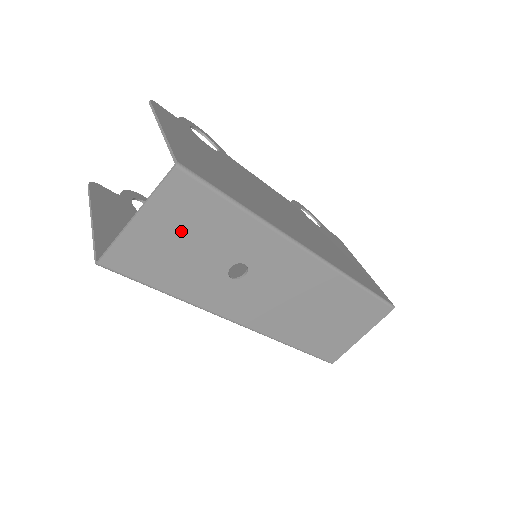
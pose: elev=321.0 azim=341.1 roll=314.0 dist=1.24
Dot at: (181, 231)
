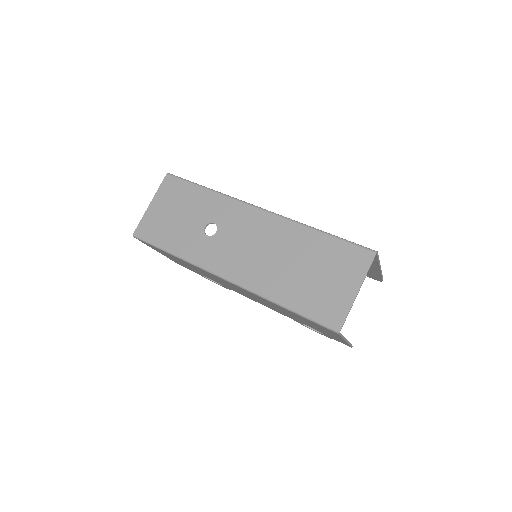
Dot at: (173, 207)
